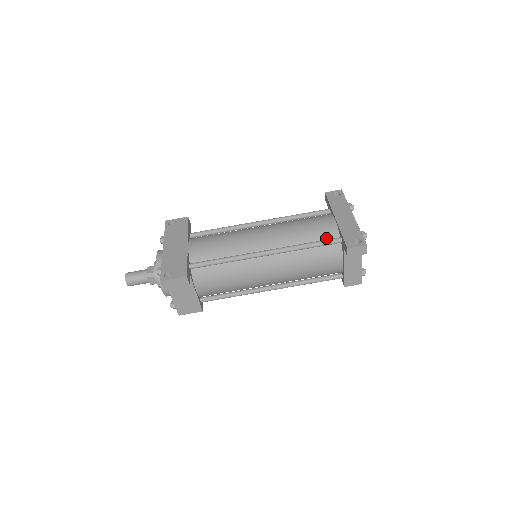
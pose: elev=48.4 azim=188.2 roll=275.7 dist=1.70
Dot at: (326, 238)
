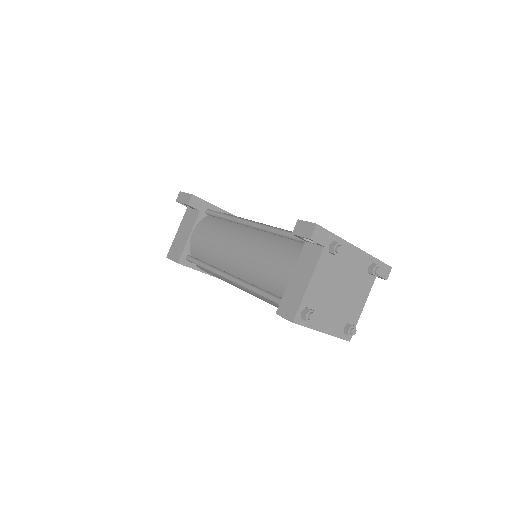
Dot at: occluded
